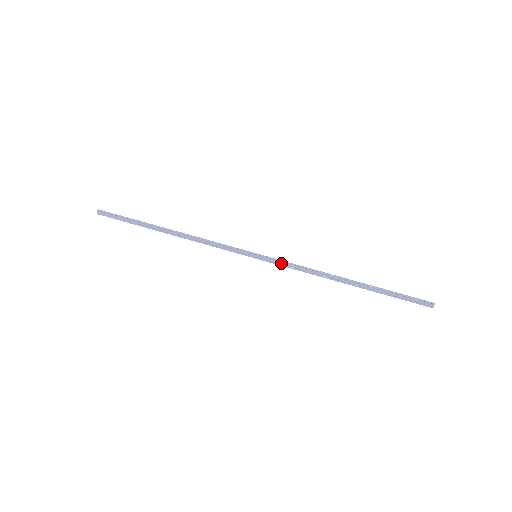
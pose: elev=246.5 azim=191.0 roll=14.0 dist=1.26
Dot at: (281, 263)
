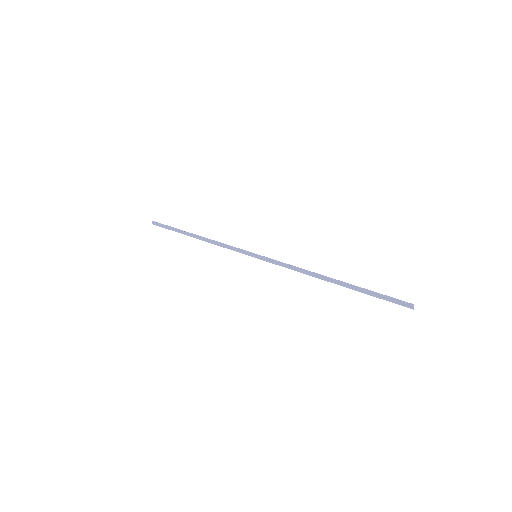
Dot at: (275, 262)
